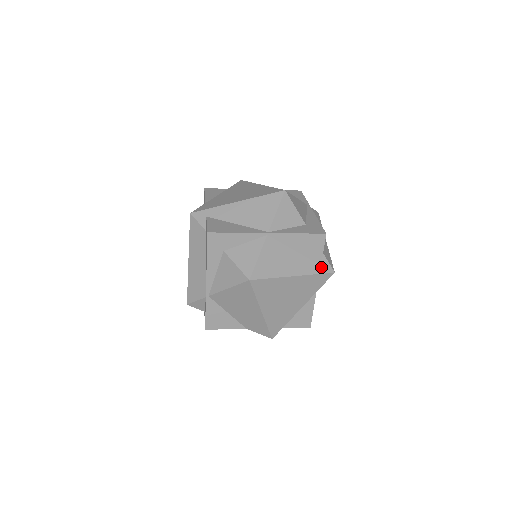
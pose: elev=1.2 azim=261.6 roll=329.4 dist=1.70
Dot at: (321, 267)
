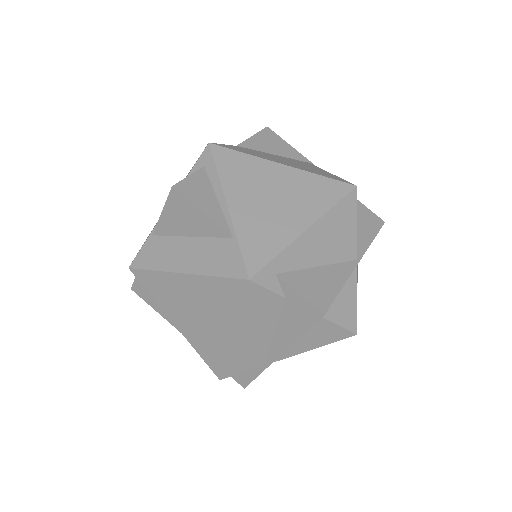
Dot at: occluded
